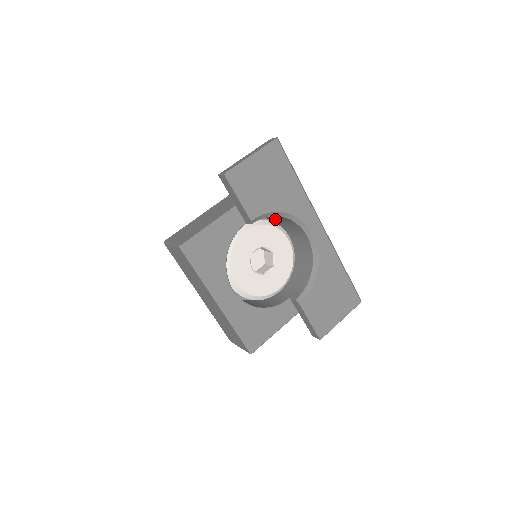
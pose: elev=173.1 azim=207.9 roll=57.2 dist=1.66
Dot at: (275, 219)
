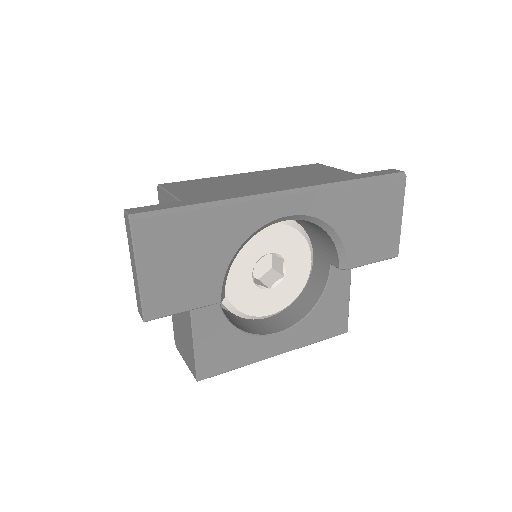
Dot at: occluded
